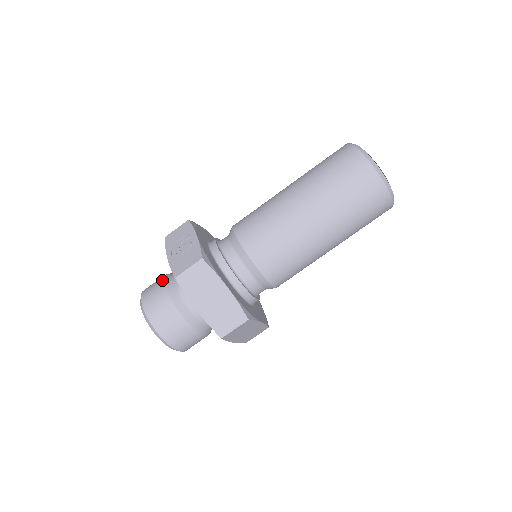
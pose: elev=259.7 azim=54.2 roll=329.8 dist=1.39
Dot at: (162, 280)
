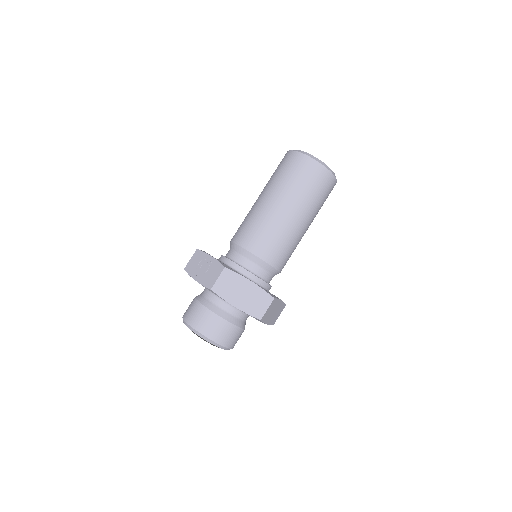
Dot at: (195, 301)
